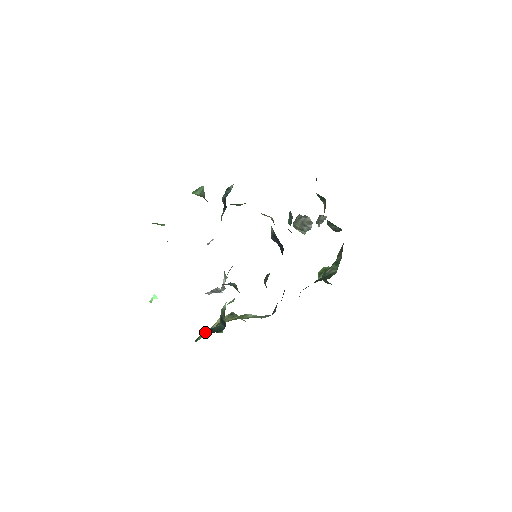
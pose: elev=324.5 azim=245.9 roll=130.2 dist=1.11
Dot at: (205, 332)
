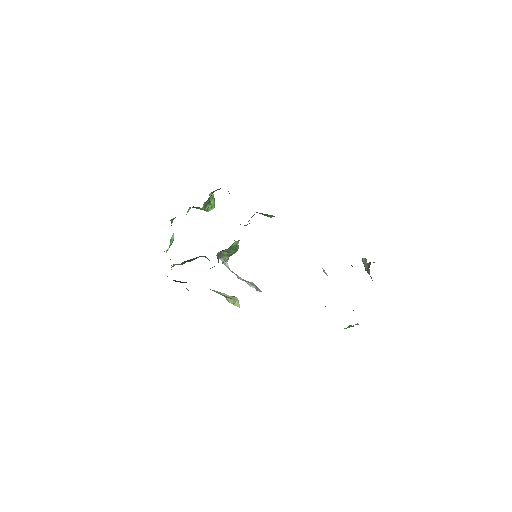
Dot at: (174, 280)
